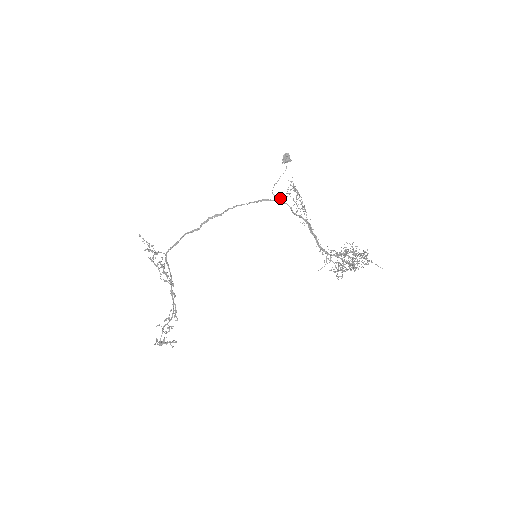
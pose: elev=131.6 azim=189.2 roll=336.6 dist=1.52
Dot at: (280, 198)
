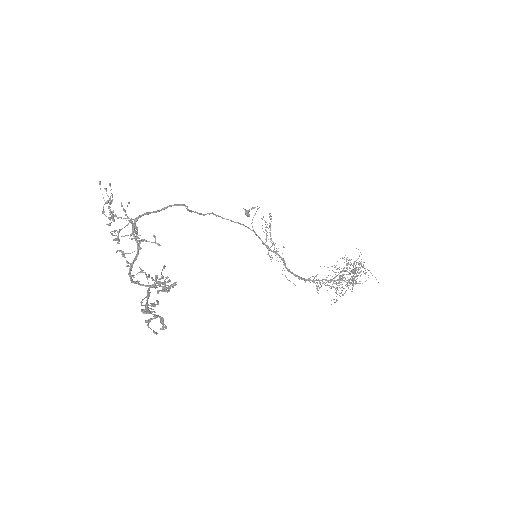
Dot at: (254, 231)
